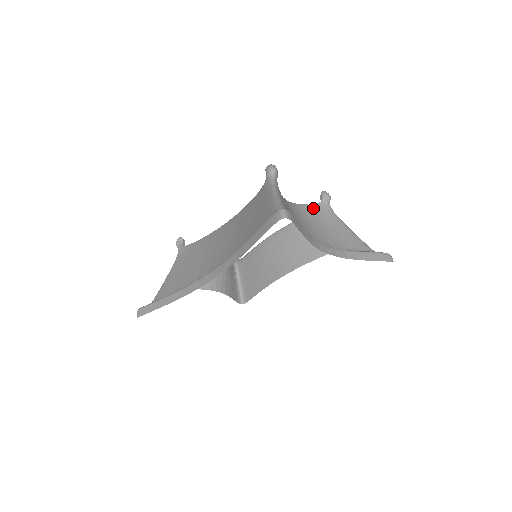
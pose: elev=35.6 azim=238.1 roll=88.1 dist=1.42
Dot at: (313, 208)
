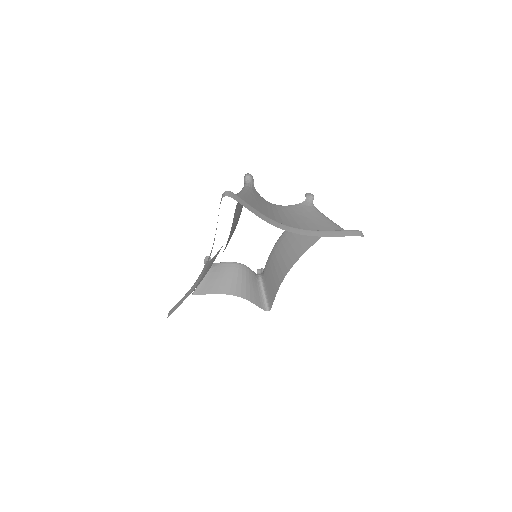
Dot at: (296, 207)
